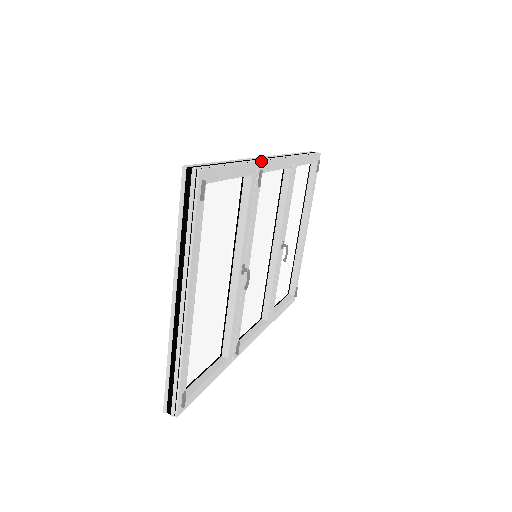
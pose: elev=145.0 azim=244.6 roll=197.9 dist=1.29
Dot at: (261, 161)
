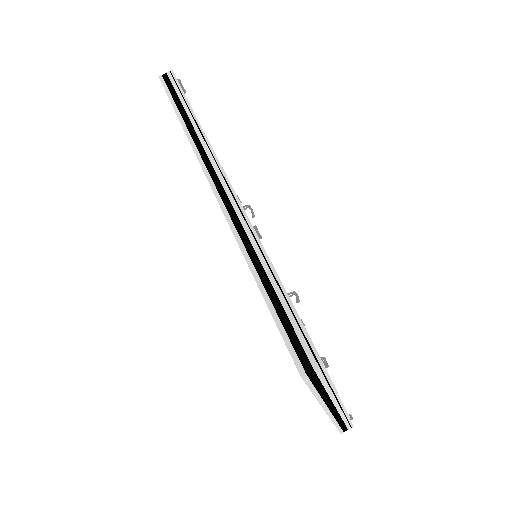
Dot at: (249, 221)
